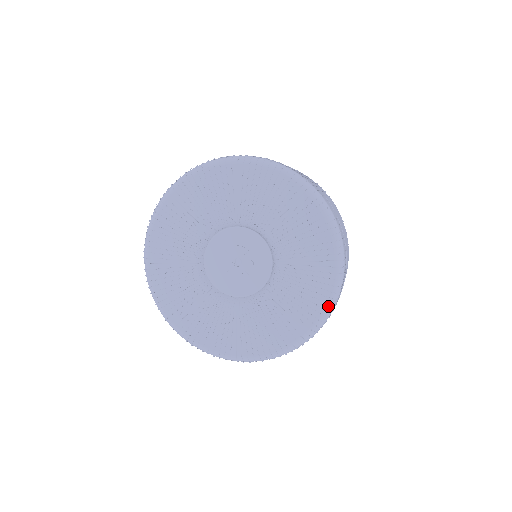
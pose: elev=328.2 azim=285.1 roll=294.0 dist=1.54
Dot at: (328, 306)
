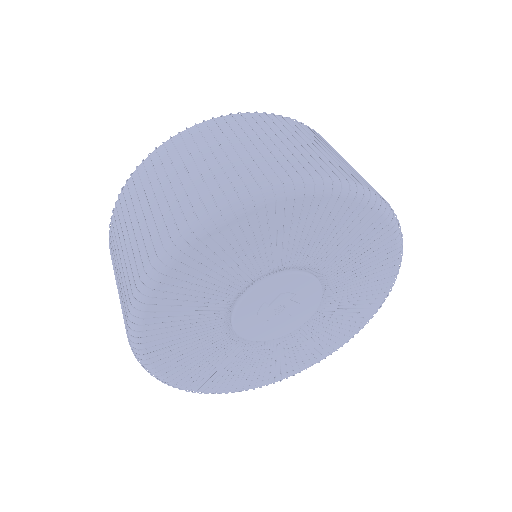
Dot at: (373, 314)
